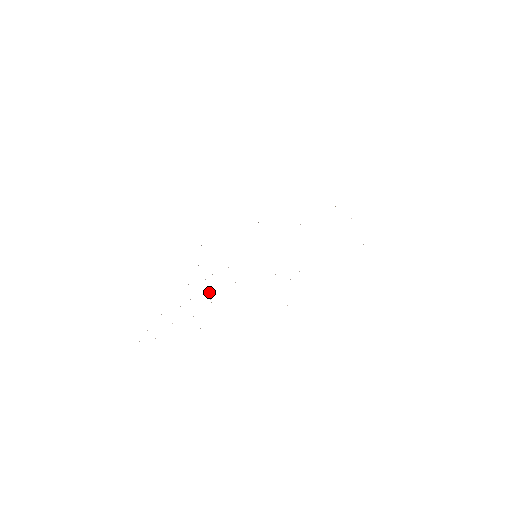
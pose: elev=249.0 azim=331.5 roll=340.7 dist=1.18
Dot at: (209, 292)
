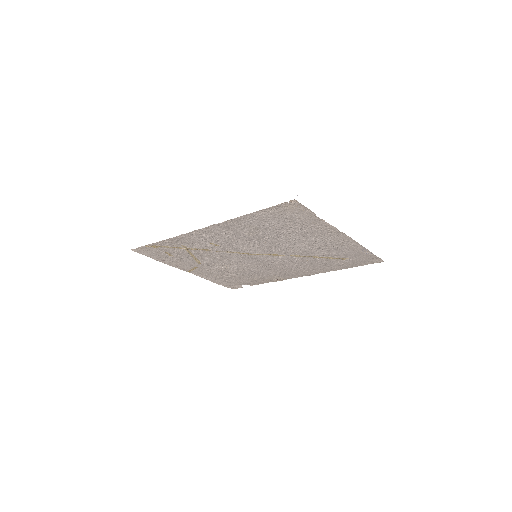
Dot at: (214, 250)
